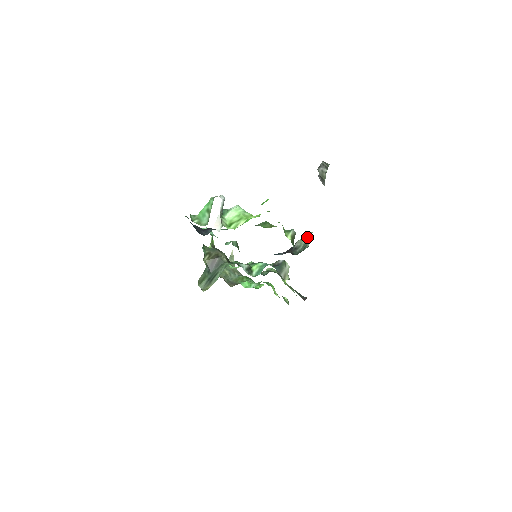
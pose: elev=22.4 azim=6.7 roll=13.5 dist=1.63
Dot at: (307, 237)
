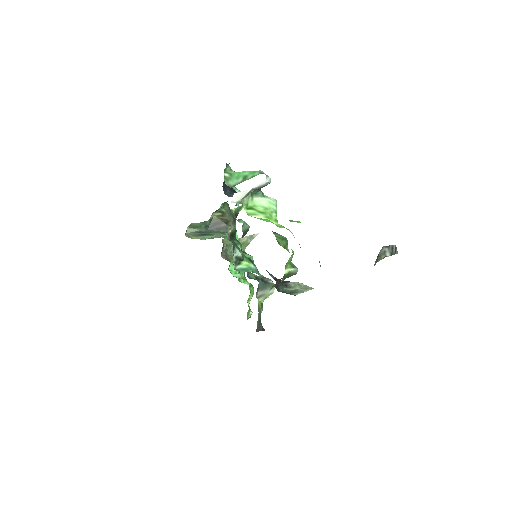
Dot at: (305, 287)
